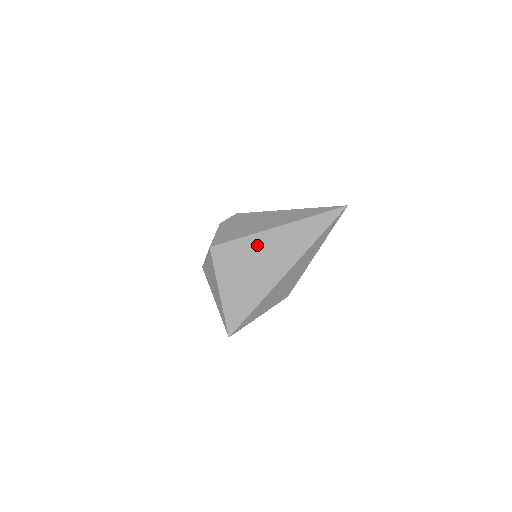
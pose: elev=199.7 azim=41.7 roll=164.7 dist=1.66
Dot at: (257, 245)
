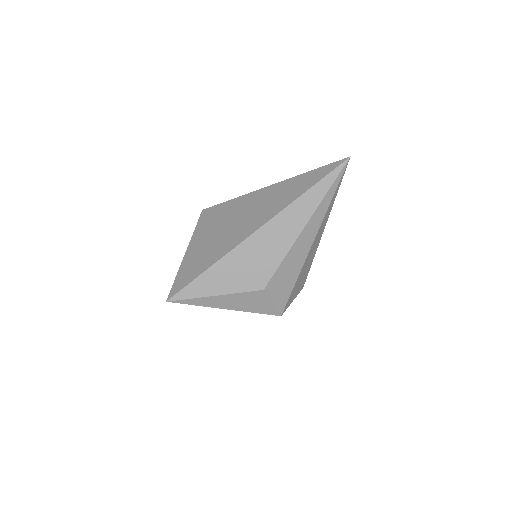
Dot at: (244, 204)
